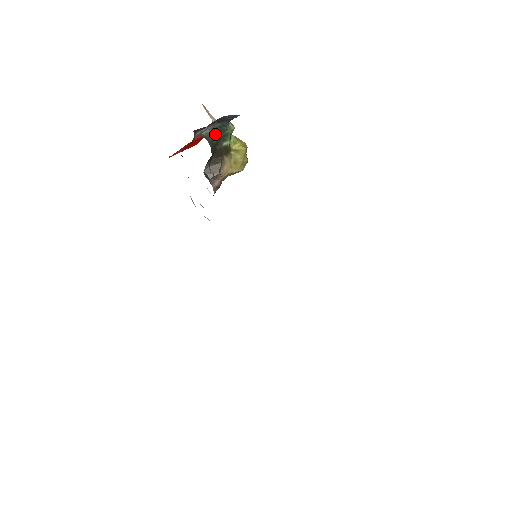
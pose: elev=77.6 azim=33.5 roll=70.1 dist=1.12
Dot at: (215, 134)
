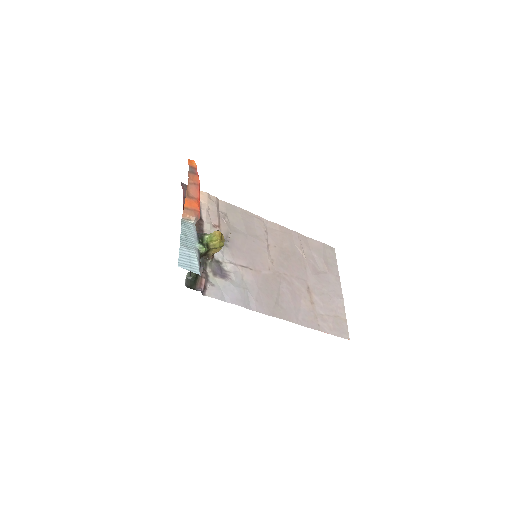
Dot at: (193, 273)
